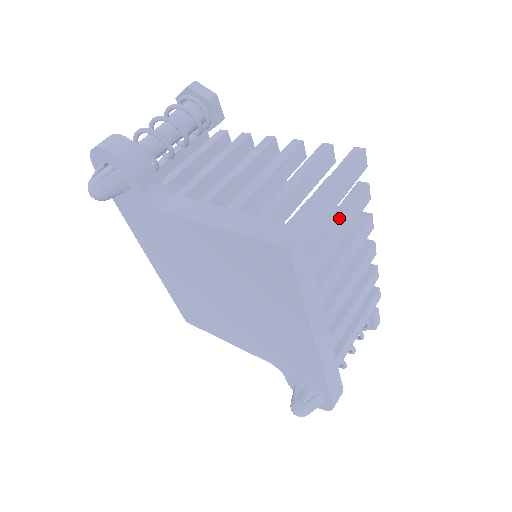
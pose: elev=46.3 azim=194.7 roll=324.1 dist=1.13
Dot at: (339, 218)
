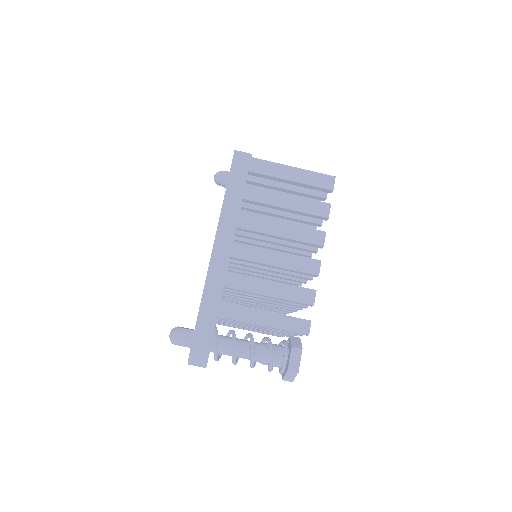
Dot at: (290, 195)
